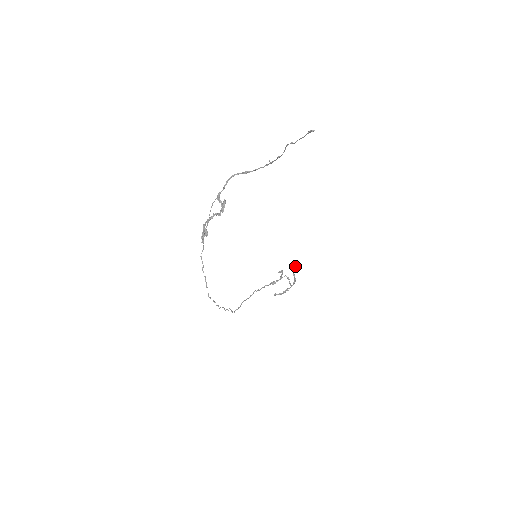
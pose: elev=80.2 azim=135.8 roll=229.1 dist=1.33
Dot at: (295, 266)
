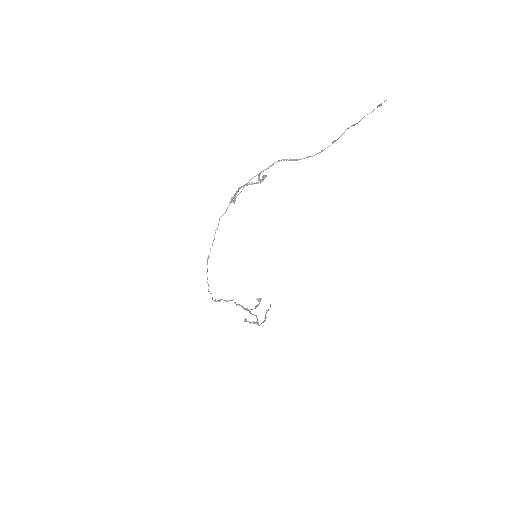
Dot at: occluded
